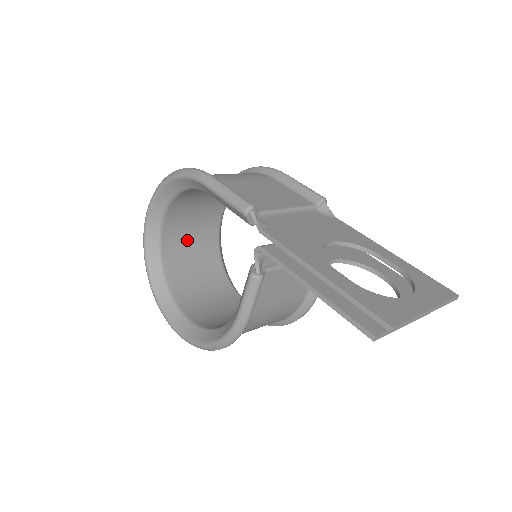
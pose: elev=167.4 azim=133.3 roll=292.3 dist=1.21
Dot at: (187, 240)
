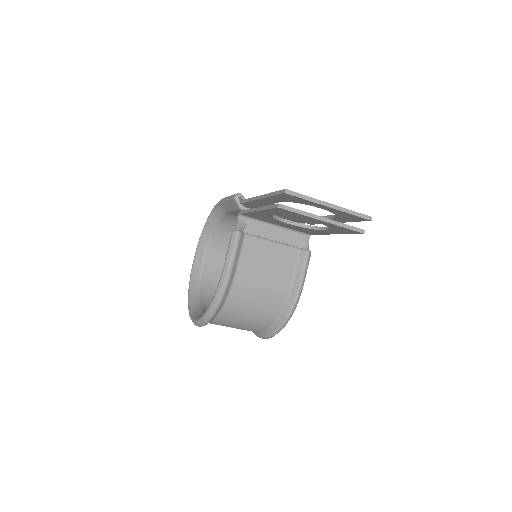
Dot at: occluded
